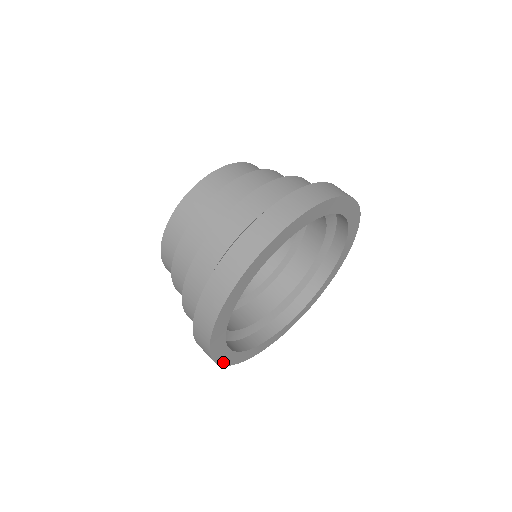
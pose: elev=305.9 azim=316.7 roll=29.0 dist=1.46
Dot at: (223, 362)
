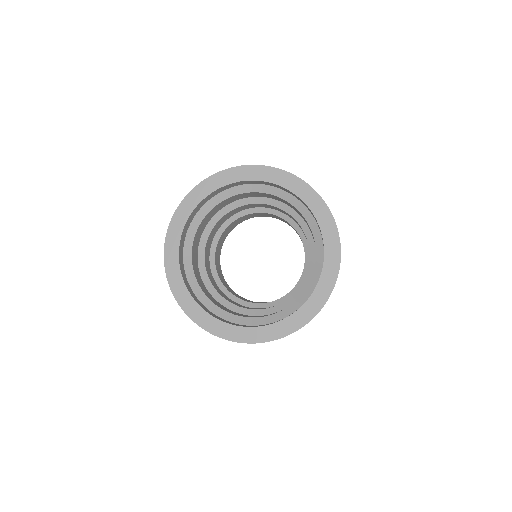
Dot at: (181, 208)
